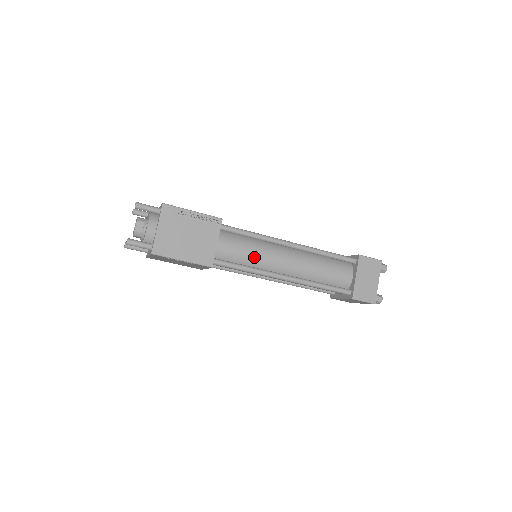
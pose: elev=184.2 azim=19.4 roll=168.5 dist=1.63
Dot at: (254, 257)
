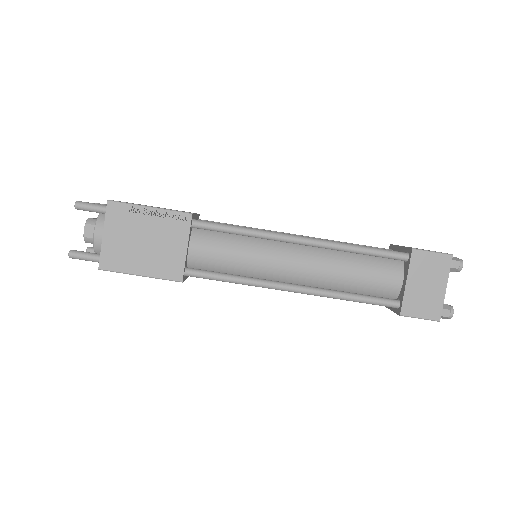
Dot at: (245, 262)
